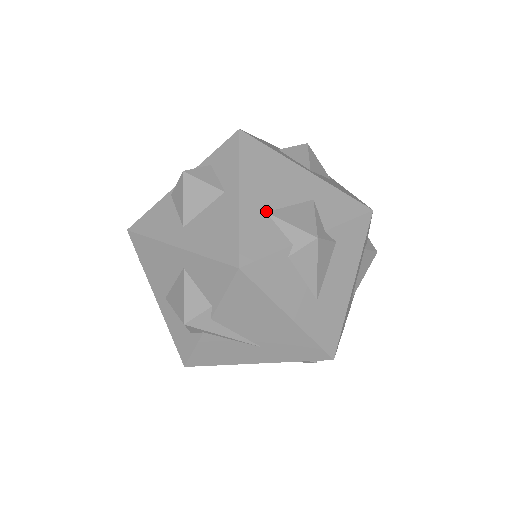
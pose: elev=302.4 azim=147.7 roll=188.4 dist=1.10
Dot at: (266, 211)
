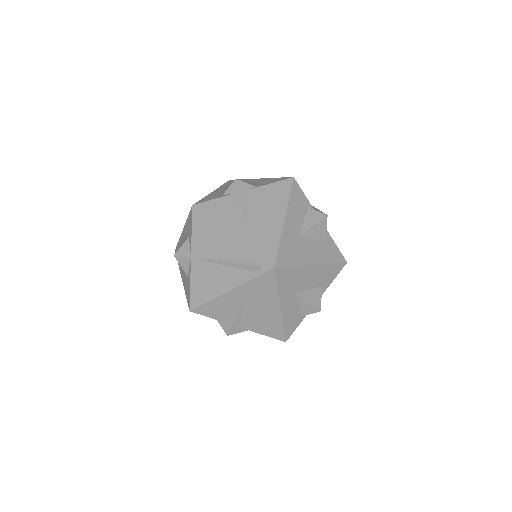
Dot at: occluded
